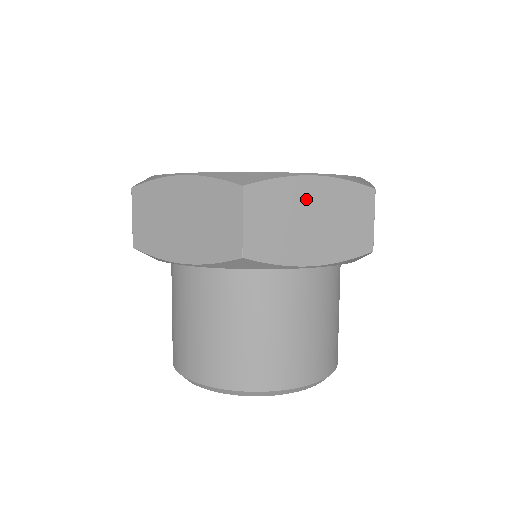
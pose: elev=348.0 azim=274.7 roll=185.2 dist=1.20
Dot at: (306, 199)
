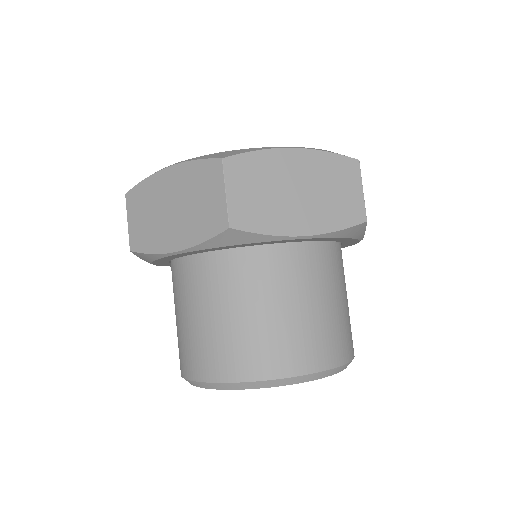
Dot at: (288, 170)
